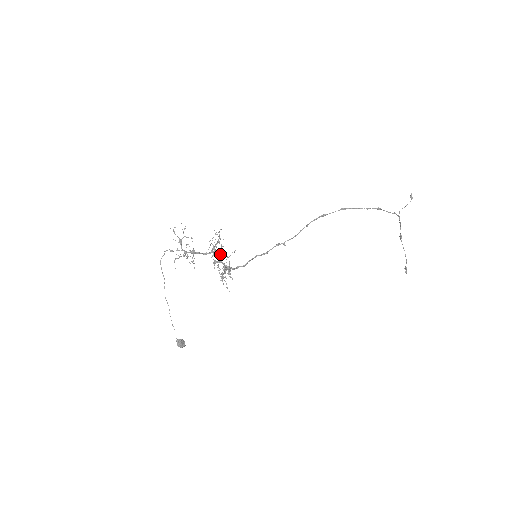
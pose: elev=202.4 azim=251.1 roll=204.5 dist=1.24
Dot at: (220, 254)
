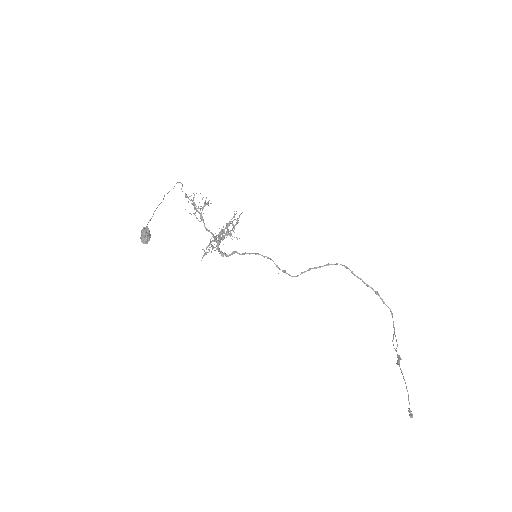
Dot at: (226, 228)
